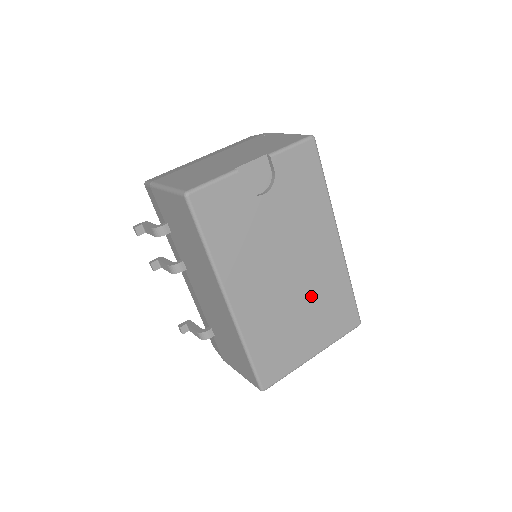
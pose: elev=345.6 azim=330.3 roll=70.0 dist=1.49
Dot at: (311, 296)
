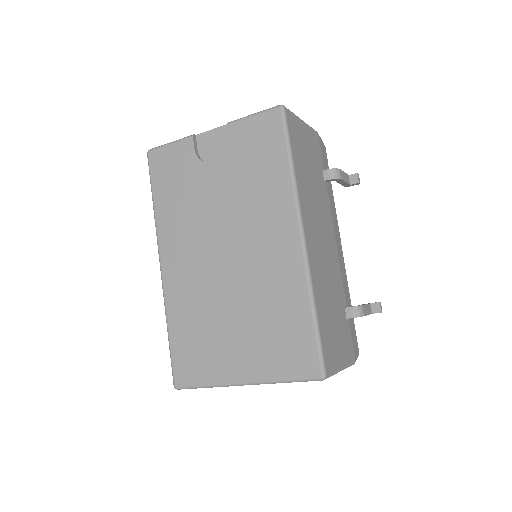
Dot at: (250, 298)
